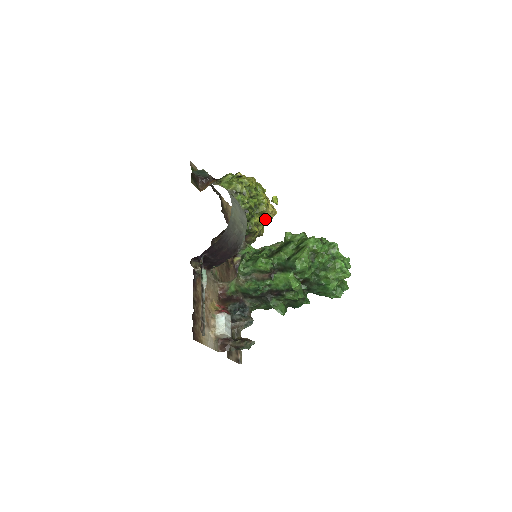
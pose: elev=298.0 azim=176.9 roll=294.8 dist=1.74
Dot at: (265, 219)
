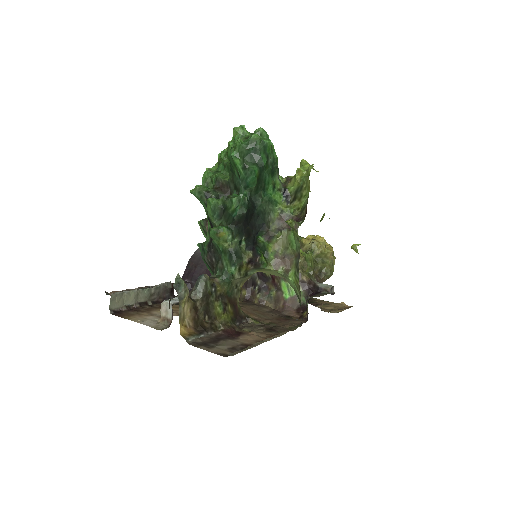
Dot at: (310, 250)
